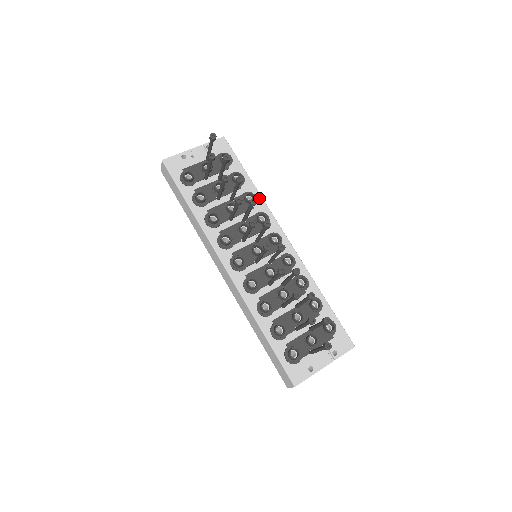
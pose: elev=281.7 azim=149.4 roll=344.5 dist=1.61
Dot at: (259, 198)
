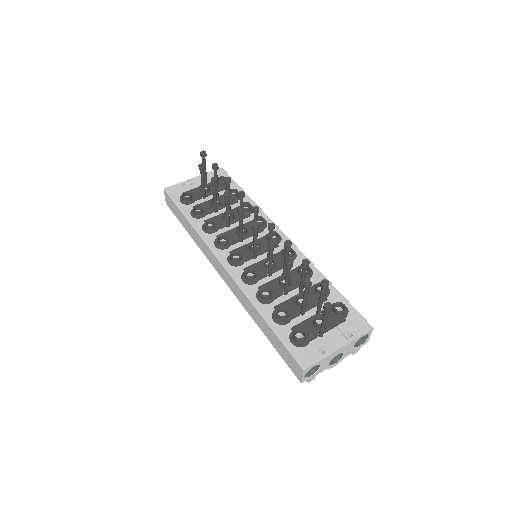
Dot at: occluded
